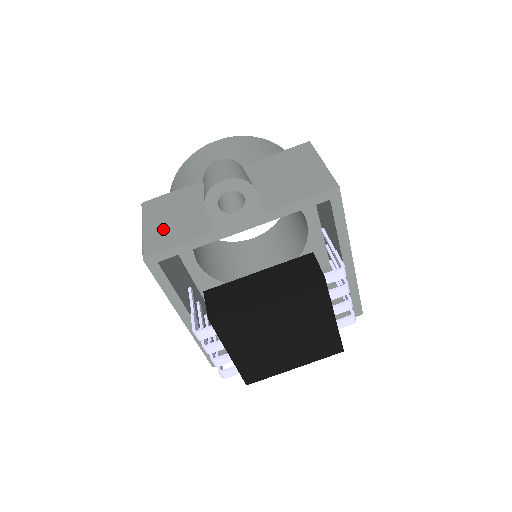
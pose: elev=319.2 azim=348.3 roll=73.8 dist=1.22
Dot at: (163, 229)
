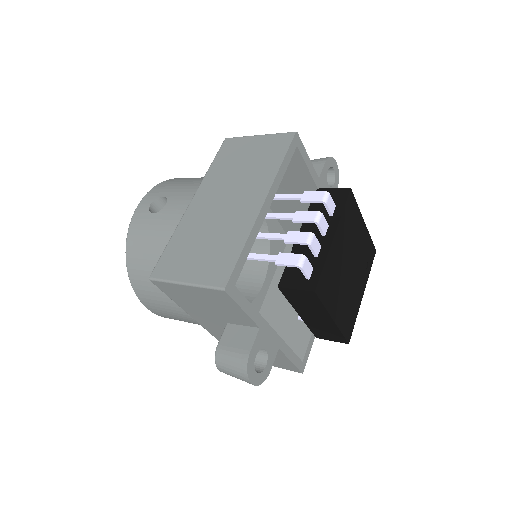
Dot at: occluded
